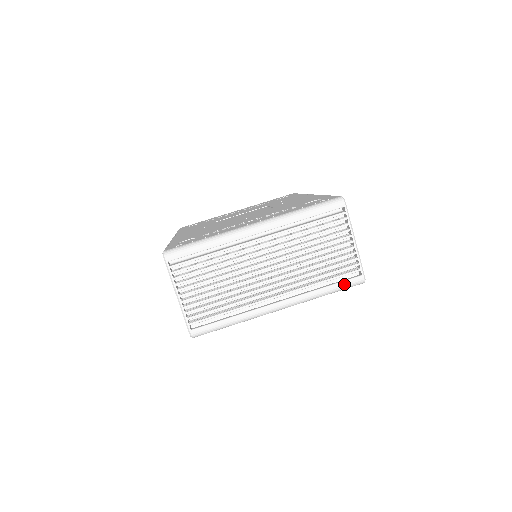
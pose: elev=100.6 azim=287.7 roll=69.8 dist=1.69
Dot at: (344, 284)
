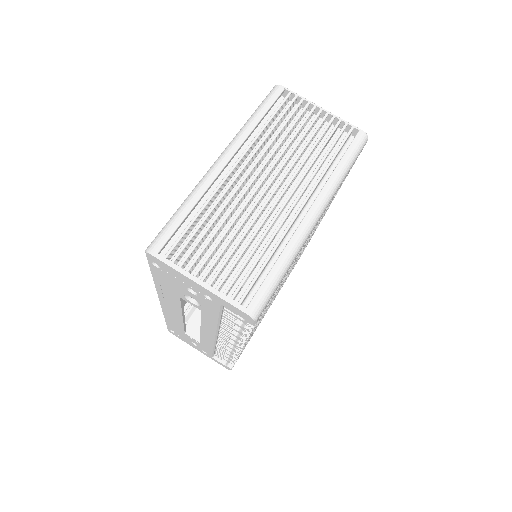
Dot at: (352, 149)
